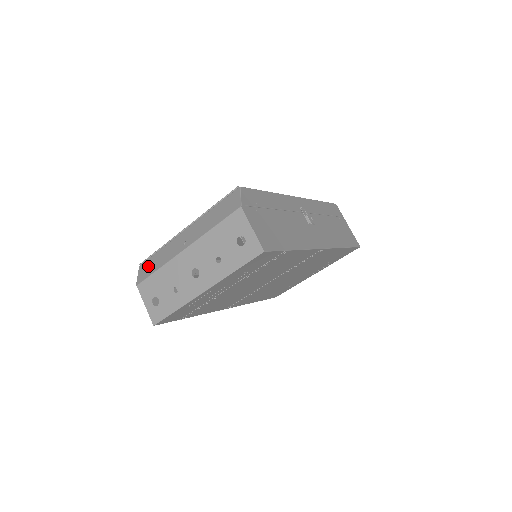
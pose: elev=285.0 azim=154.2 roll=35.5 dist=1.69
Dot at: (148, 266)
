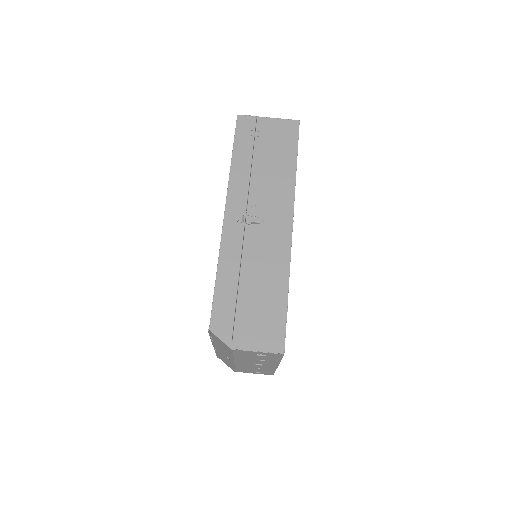
Dot at: (225, 362)
